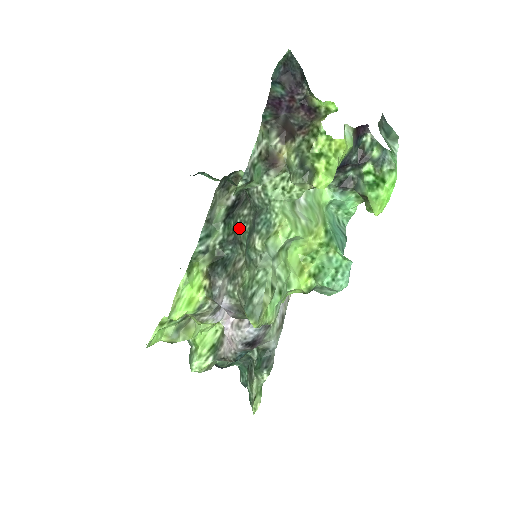
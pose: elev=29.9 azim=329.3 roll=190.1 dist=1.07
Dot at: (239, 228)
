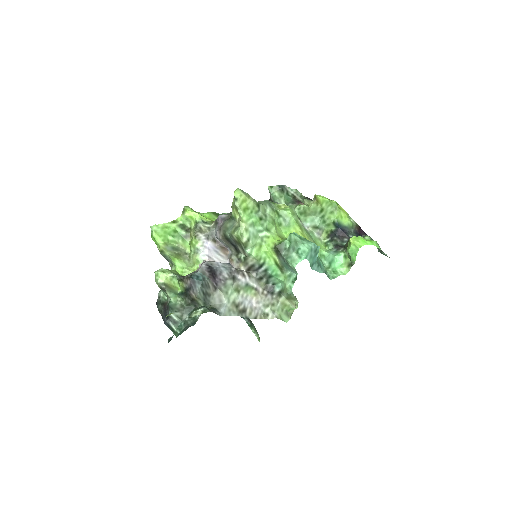
Dot at: occluded
